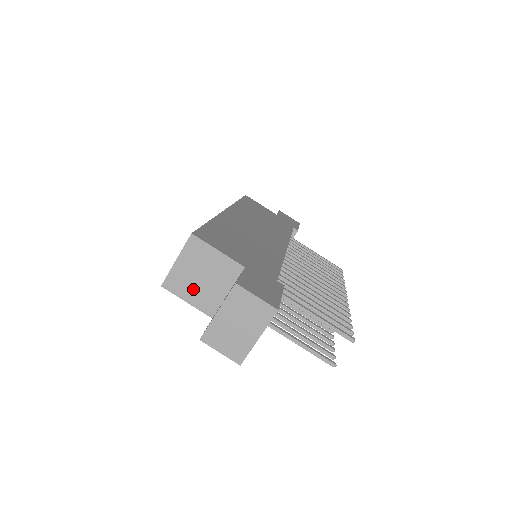
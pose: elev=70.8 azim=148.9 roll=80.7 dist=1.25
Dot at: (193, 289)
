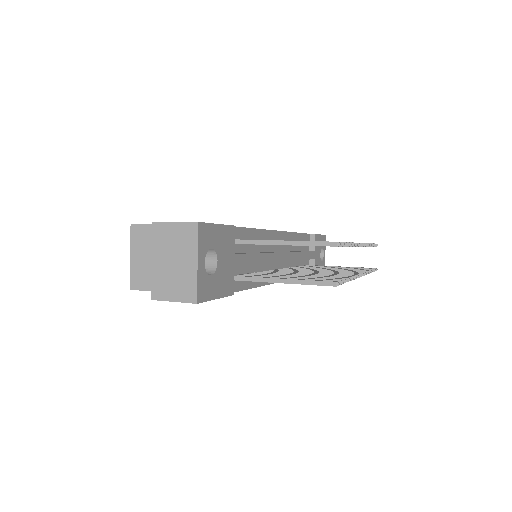
Dot at: occluded
